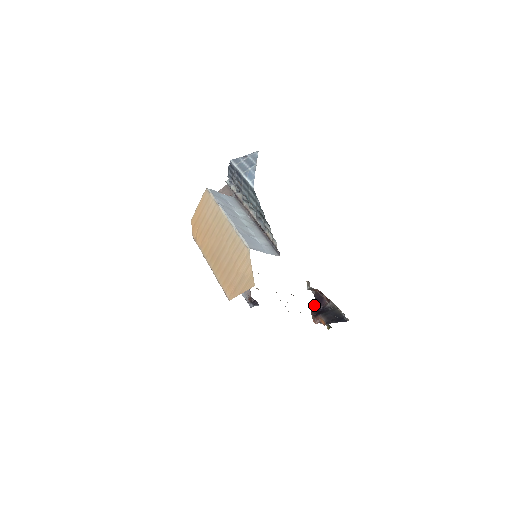
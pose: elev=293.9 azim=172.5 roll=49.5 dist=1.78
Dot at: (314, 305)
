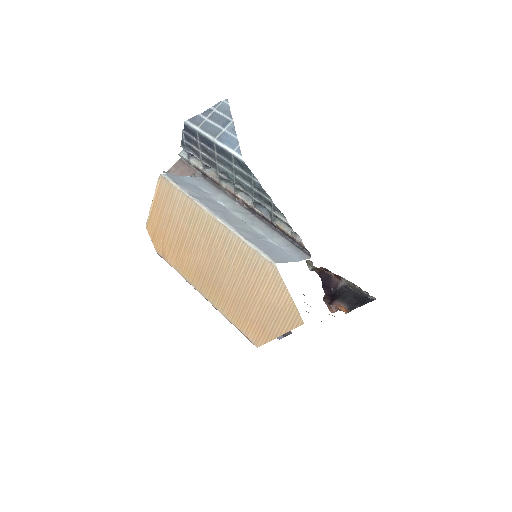
Dot at: (323, 288)
